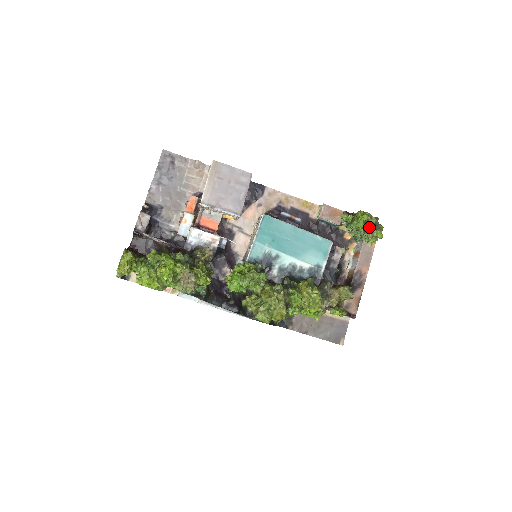
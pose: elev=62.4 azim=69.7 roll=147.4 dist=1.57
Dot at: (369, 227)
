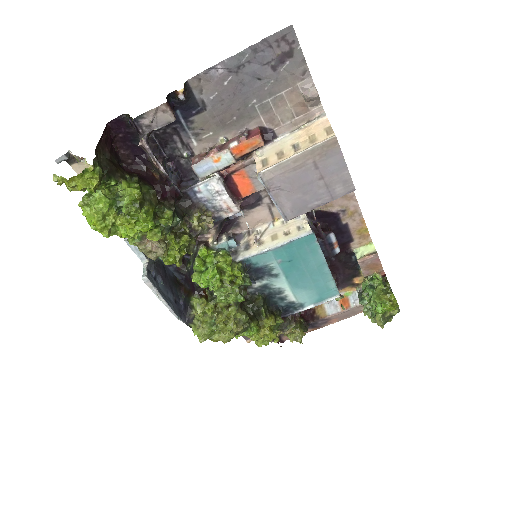
Dot at: (383, 321)
